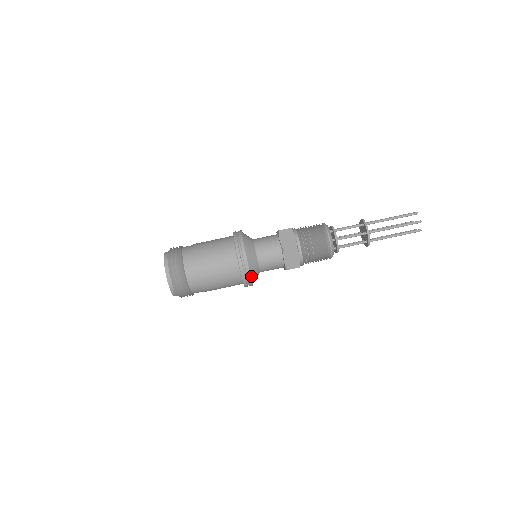
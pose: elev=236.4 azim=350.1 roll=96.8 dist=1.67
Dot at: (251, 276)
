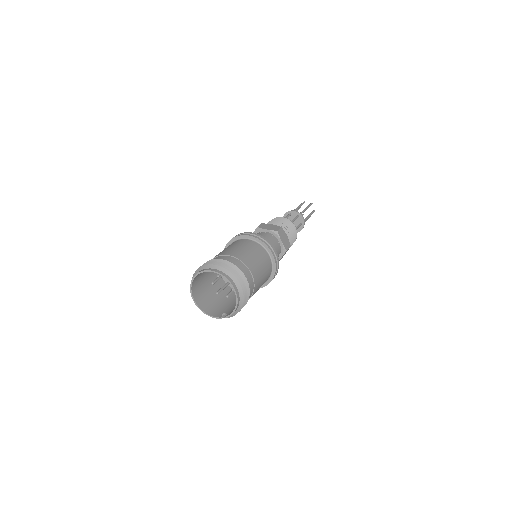
Dot at: (276, 258)
